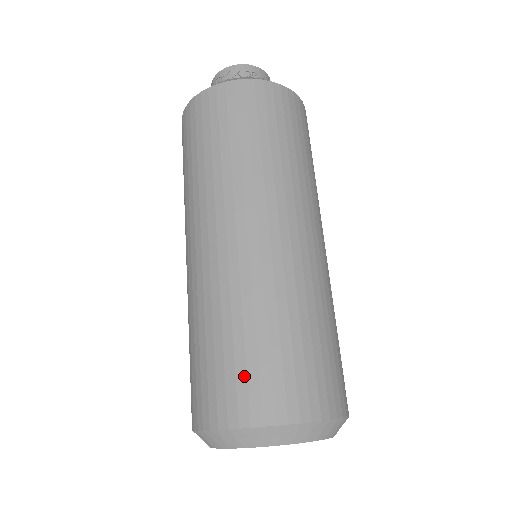
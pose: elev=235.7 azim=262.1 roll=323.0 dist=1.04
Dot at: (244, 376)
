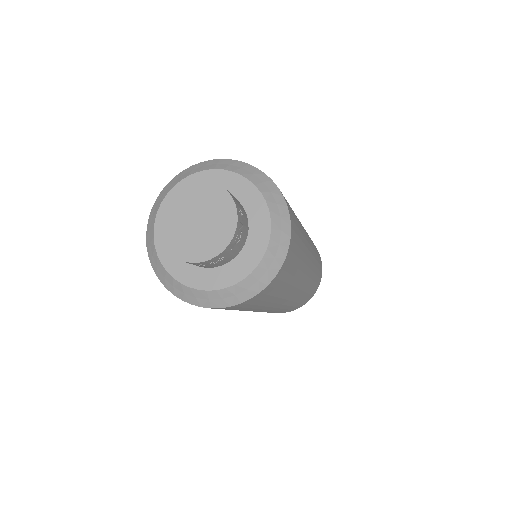
Dot at: occluded
